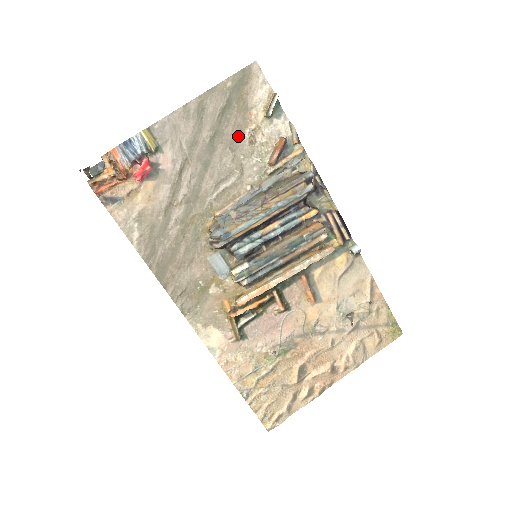
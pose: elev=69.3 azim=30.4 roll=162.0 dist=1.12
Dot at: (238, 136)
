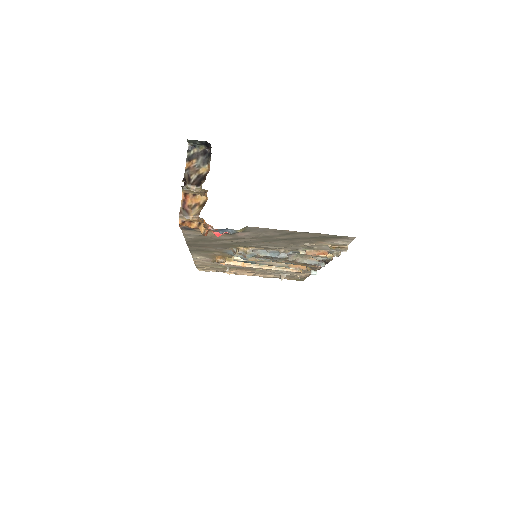
Dot at: (301, 243)
